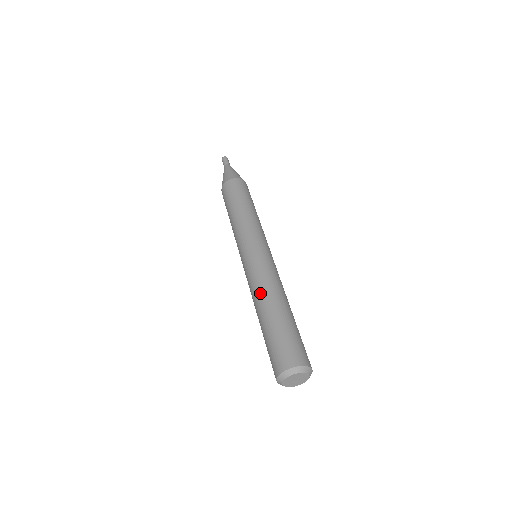
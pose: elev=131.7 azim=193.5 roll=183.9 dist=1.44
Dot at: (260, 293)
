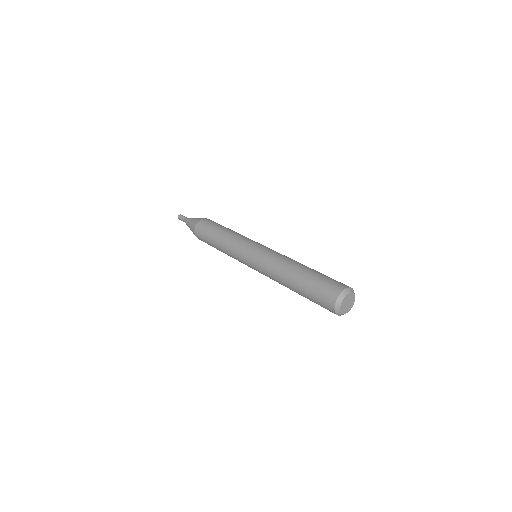
Dot at: (280, 270)
